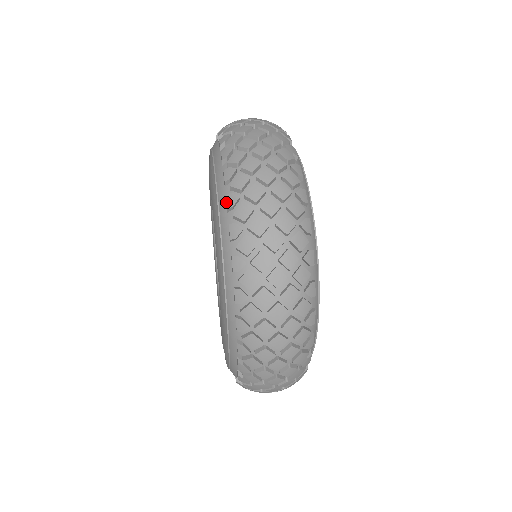
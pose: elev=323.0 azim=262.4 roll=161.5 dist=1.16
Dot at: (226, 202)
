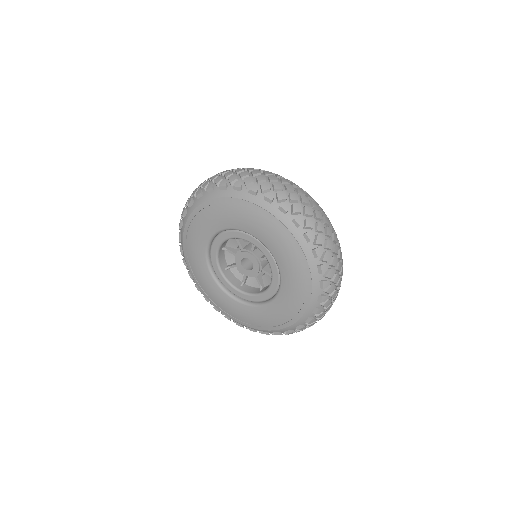
Dot at: (305, 237)
